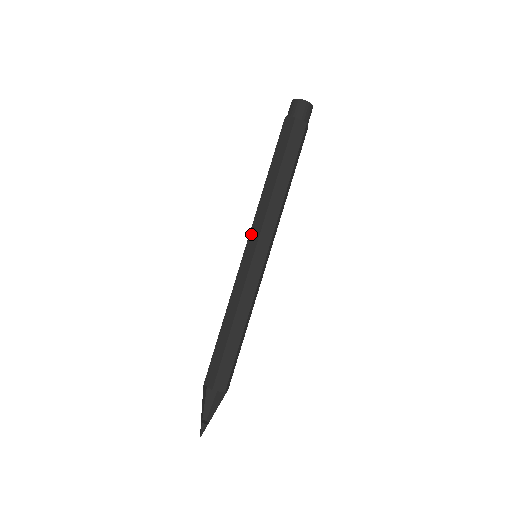
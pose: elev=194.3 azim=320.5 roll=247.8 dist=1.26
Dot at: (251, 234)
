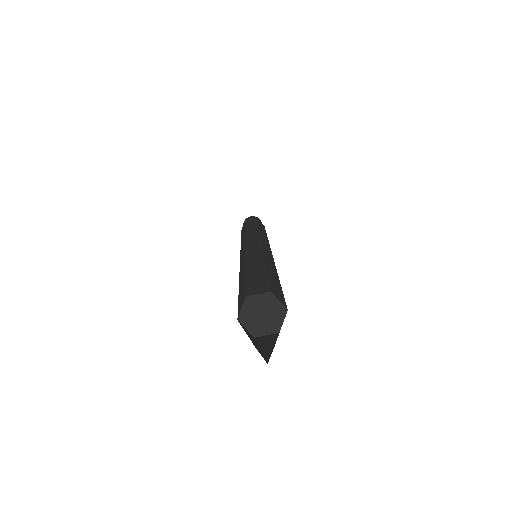
Dot at: (241, 251)
